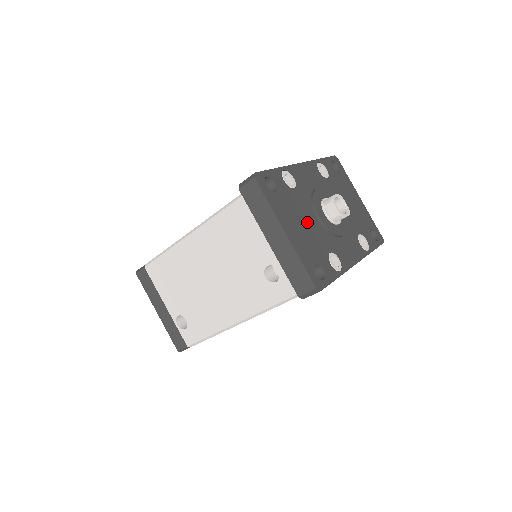
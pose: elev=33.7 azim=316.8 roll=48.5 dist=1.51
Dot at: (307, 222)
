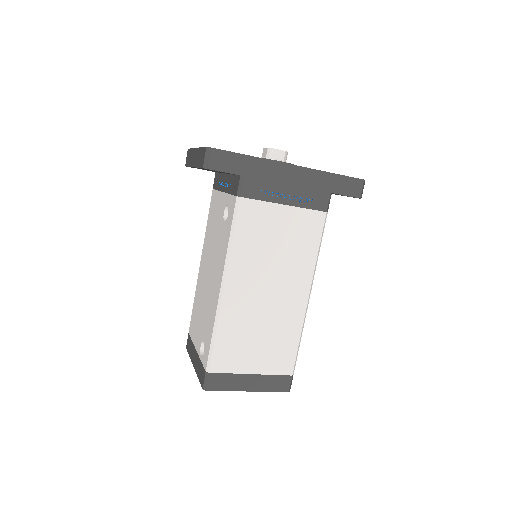
Dot at: occluded
